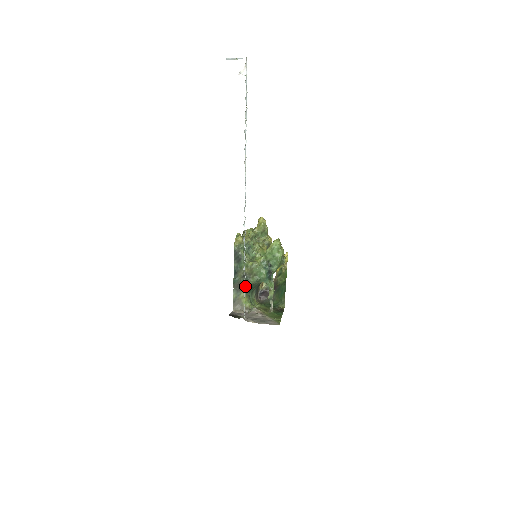
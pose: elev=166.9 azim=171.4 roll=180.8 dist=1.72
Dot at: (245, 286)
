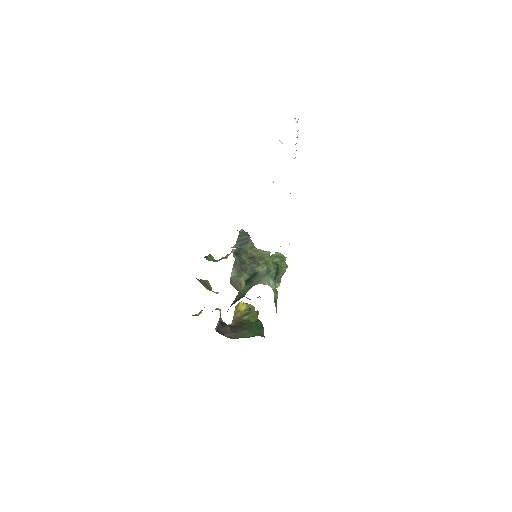
Dot at: (249, 270)
